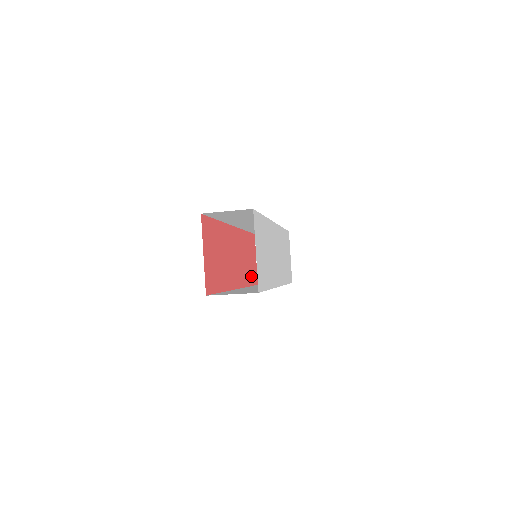
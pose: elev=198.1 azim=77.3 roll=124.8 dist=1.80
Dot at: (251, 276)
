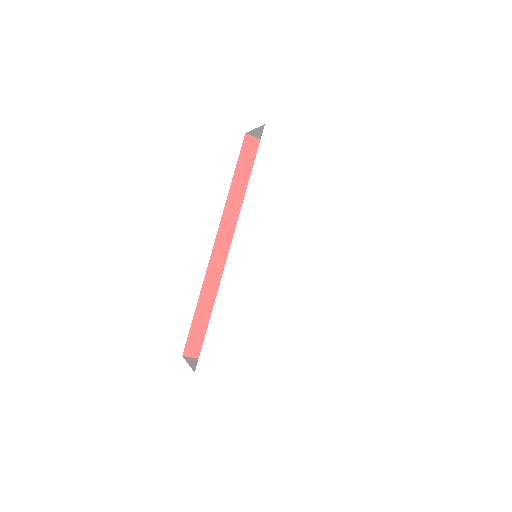
Dot at: occluded
